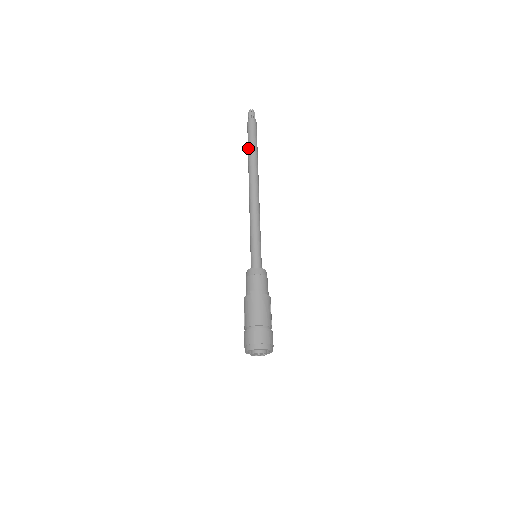
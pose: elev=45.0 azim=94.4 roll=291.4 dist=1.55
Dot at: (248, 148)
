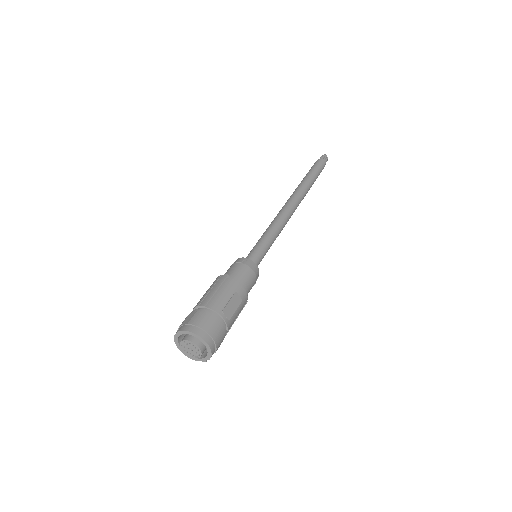
Dot at: occluded
